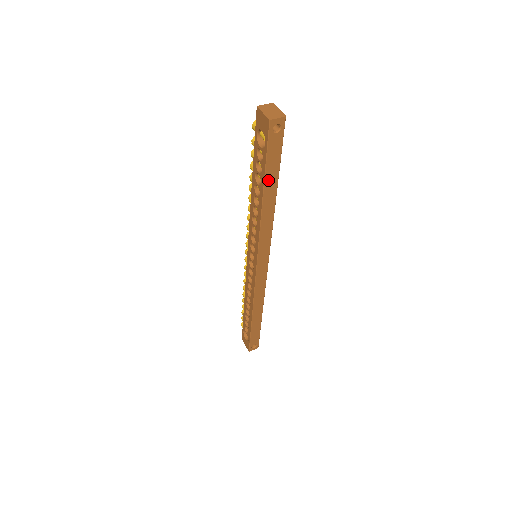
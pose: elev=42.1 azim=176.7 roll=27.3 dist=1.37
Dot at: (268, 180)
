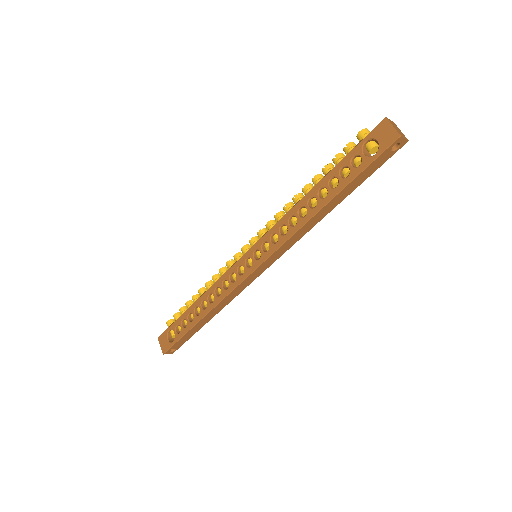
Dot at: (346, 189)
